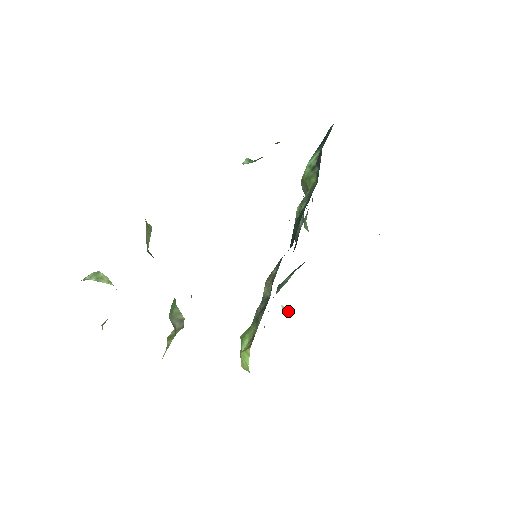
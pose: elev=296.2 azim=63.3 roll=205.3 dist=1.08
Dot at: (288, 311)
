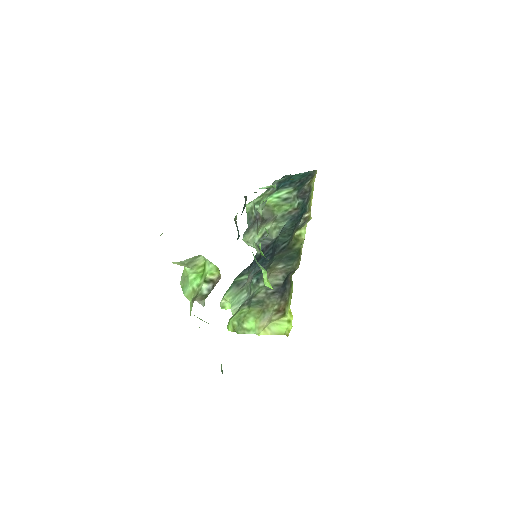
Dot at: (226, 305)
